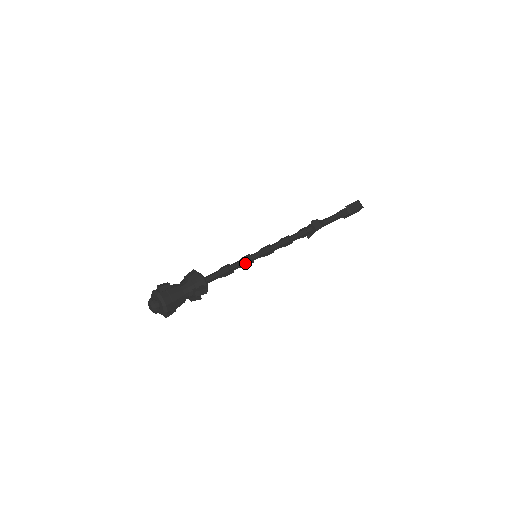
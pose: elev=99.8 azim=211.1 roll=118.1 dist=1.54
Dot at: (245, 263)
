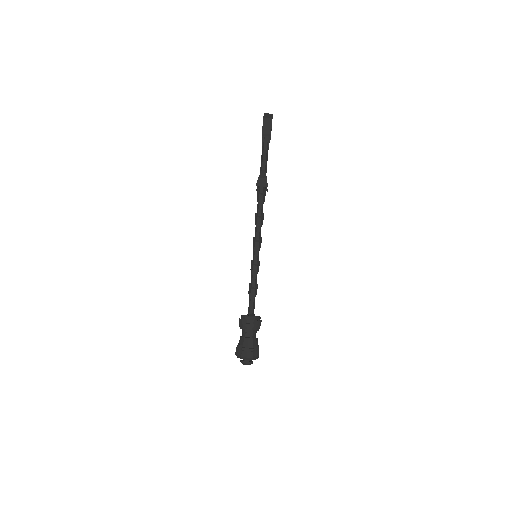
Dot at: (256, 271)
